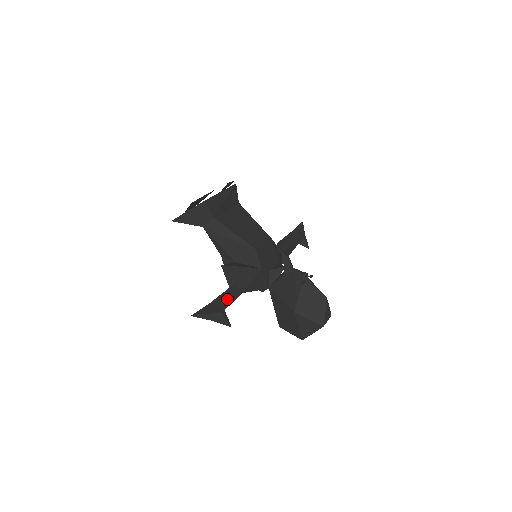
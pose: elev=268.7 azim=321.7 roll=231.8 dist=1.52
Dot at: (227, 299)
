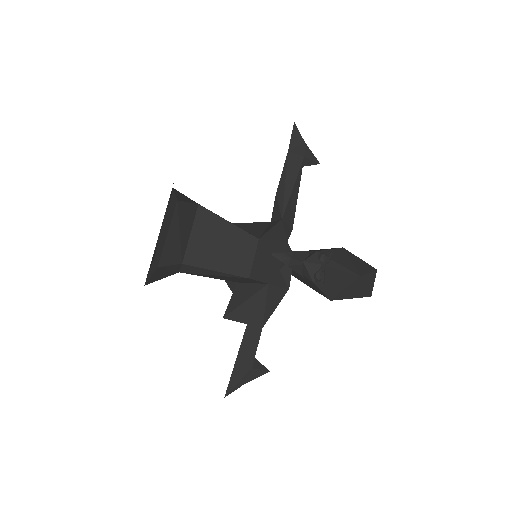
Dot at: (250, 346)
